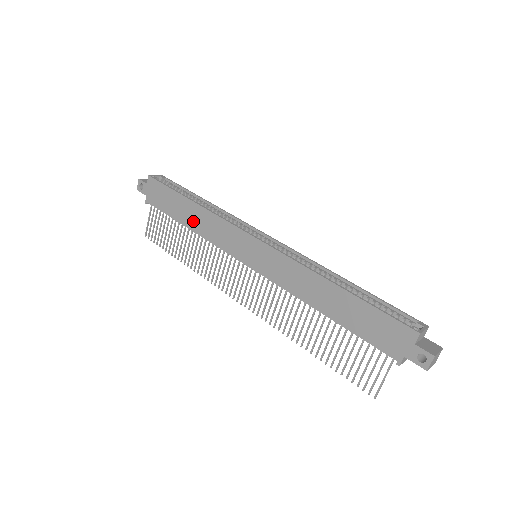
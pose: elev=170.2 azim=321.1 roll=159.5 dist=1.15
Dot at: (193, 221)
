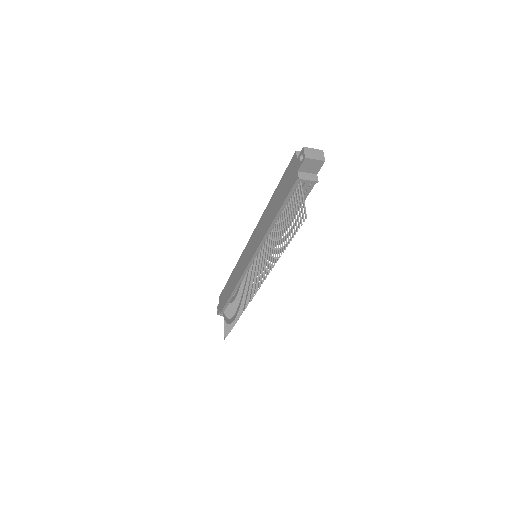
Dot at: (232, 285)
